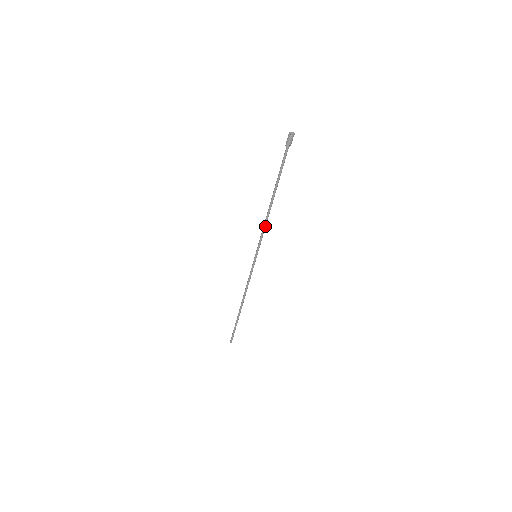
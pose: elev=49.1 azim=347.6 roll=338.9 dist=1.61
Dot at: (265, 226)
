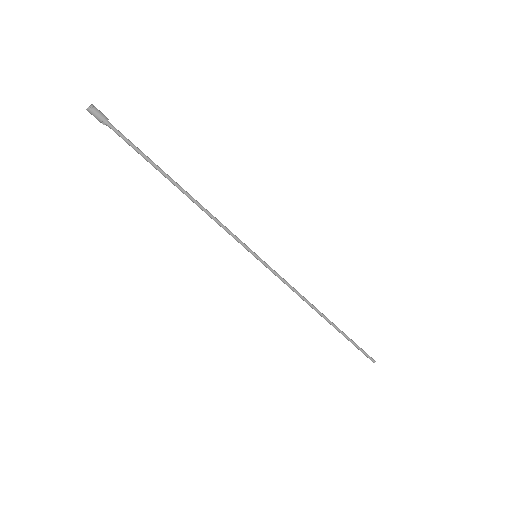
Dot at: (215, 219)
